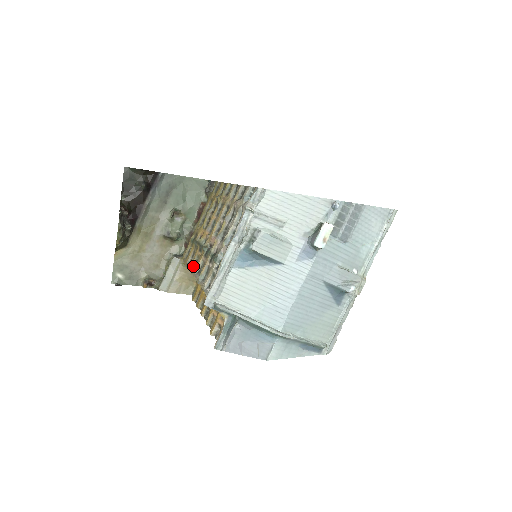
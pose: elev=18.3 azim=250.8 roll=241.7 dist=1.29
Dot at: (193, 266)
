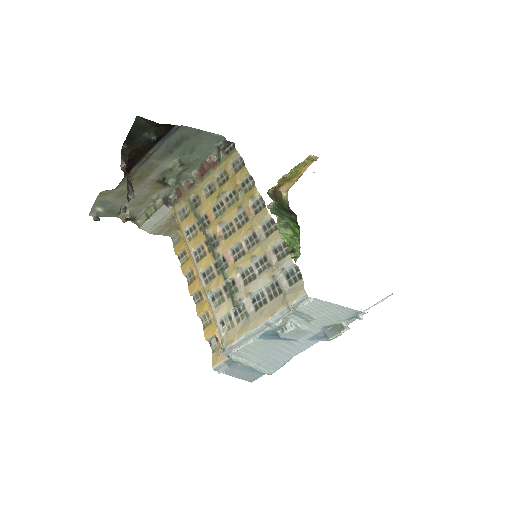
Dot at: (194, 253)
